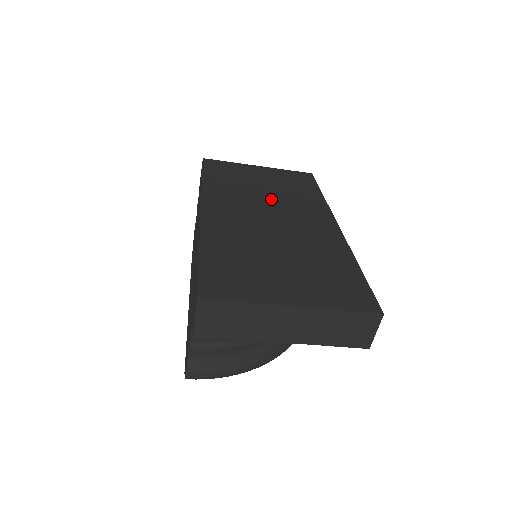
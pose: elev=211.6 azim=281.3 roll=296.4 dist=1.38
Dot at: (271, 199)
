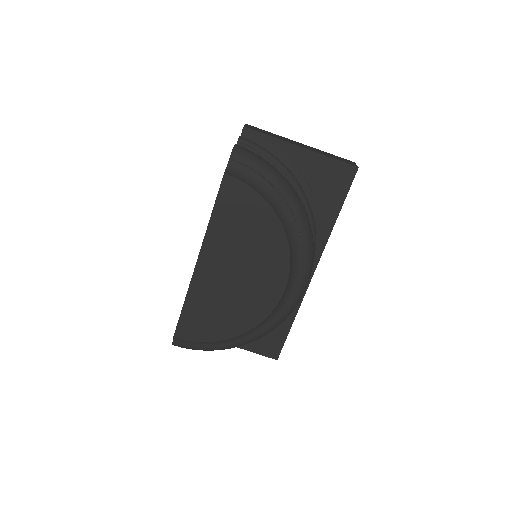
Dot at: occluded
